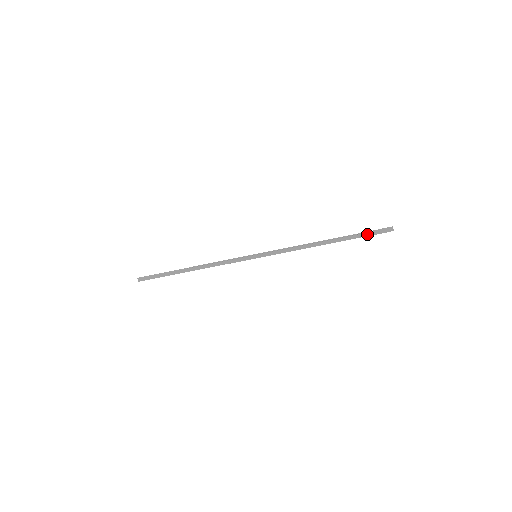
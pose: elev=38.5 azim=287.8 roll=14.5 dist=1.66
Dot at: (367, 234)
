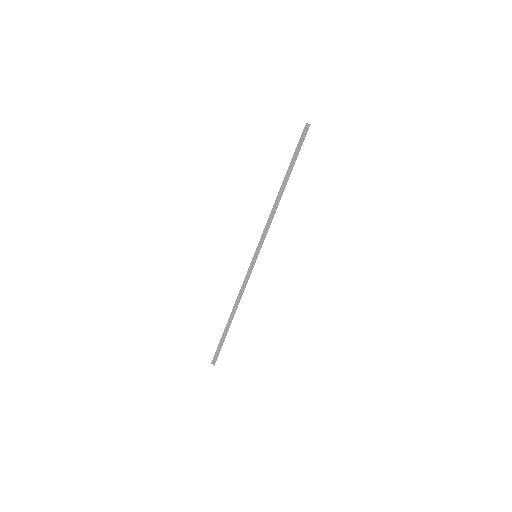
Dot at: (299, 150)
